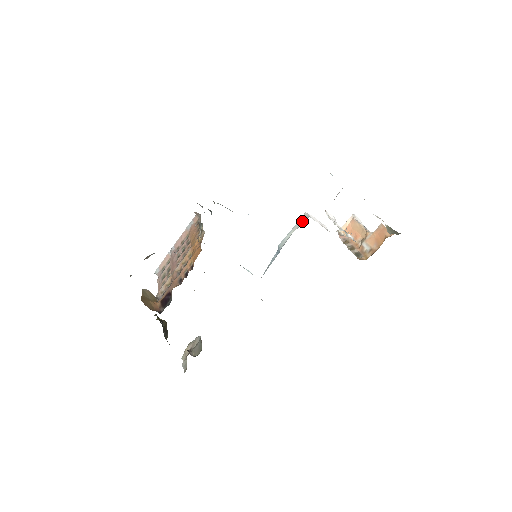
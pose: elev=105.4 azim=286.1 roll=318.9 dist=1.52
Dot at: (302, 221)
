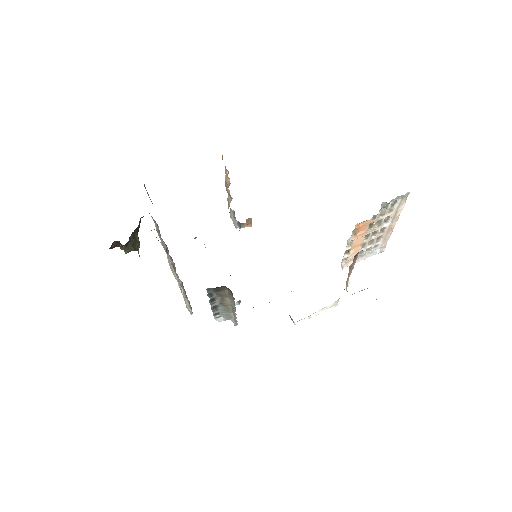
Dot at: occluded
